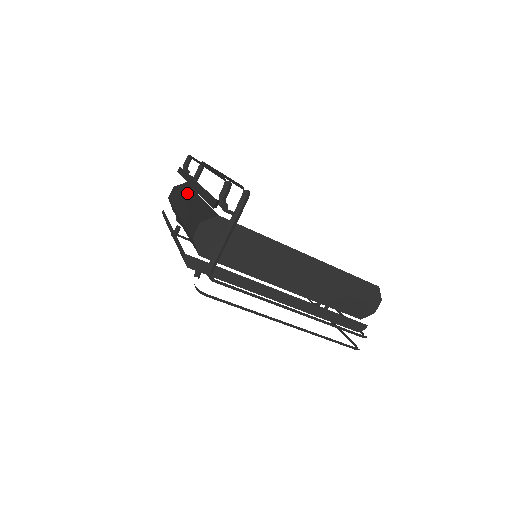
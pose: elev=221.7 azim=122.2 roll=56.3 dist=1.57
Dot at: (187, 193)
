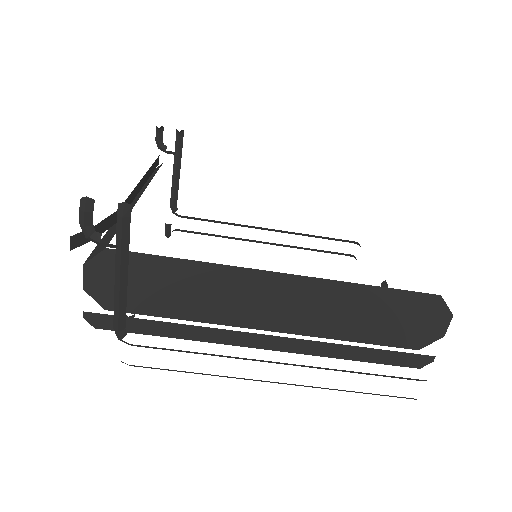
Dot at: occluded
